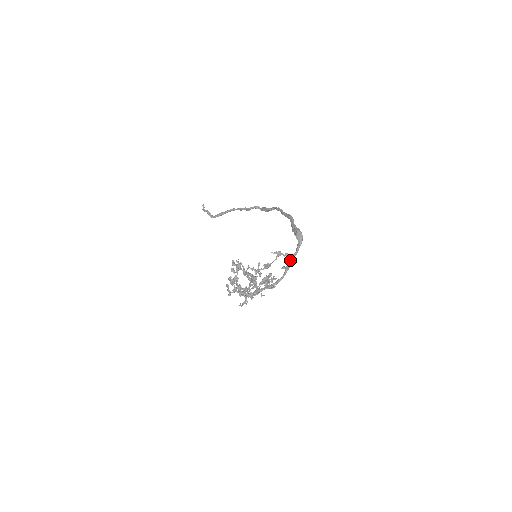
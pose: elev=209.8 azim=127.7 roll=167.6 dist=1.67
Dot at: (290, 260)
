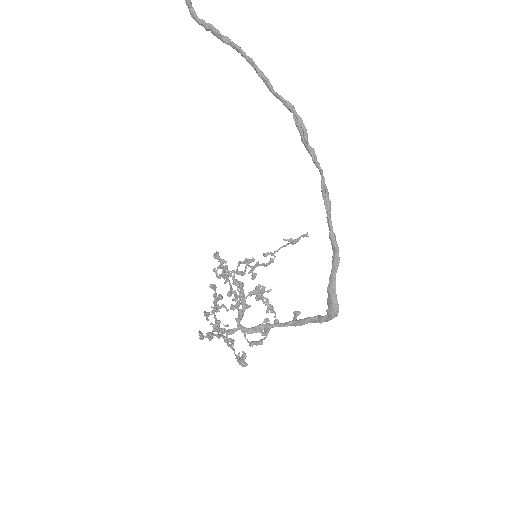
Dot at: (303, 323)
